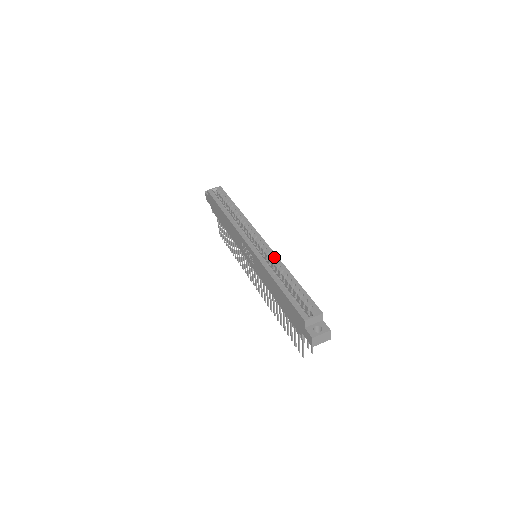
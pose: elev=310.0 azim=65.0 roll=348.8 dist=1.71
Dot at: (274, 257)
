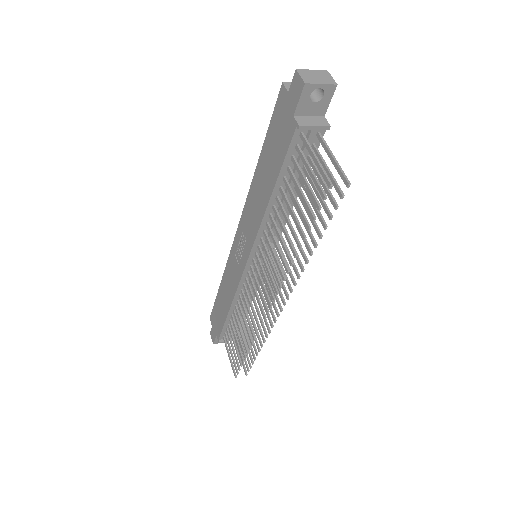
Dot at: occluded
